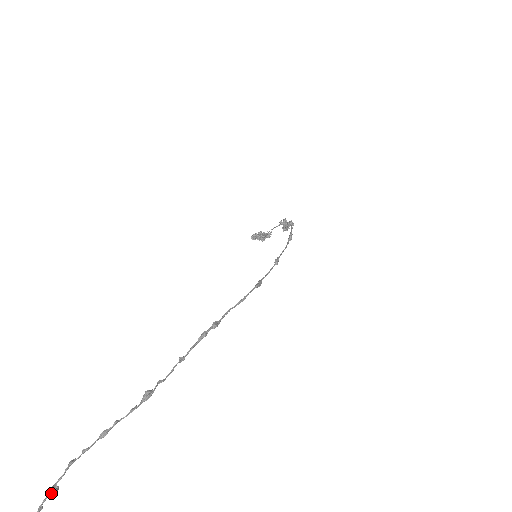
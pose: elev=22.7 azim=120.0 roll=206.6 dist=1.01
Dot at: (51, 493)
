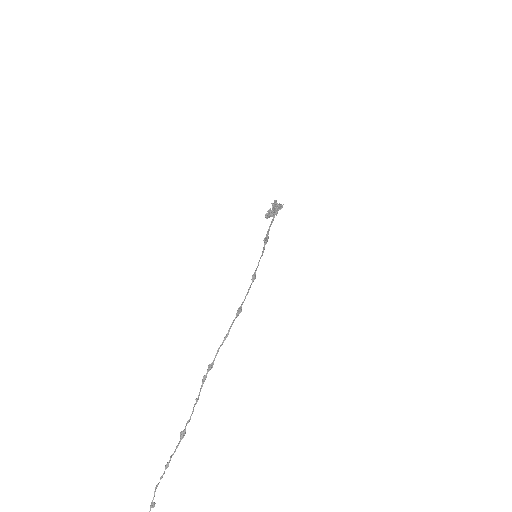
Dot at: (152, 507)
